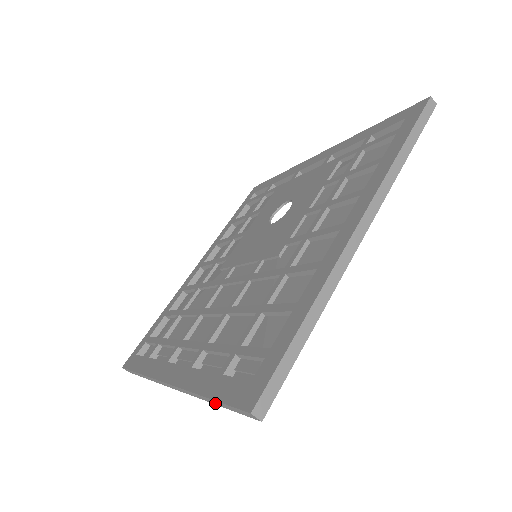
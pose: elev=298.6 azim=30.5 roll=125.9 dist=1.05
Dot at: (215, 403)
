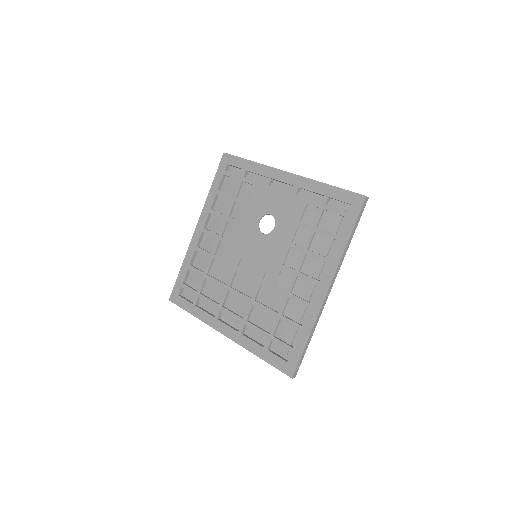
Dot at: (265, 360)
